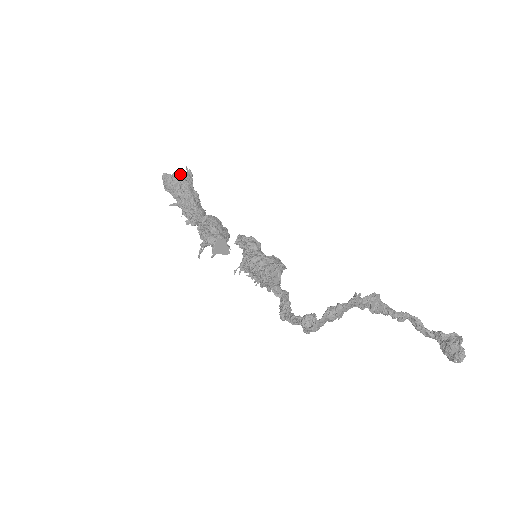
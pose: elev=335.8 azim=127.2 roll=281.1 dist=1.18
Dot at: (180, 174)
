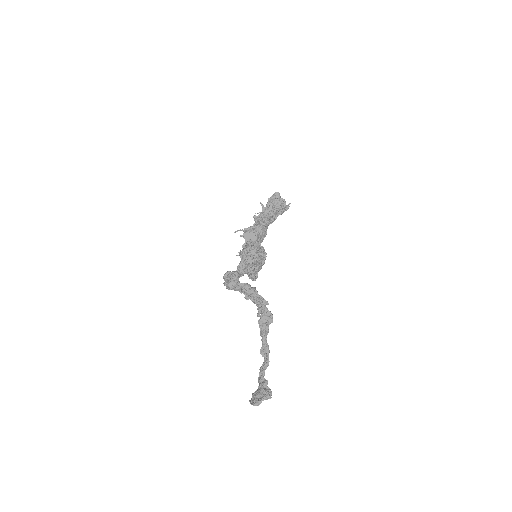
Dot at: (284, 202)
